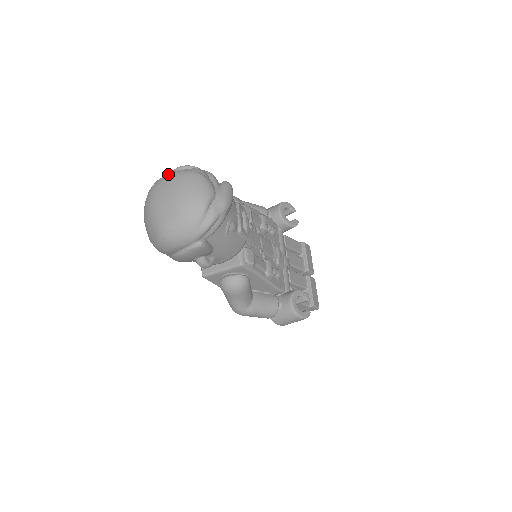
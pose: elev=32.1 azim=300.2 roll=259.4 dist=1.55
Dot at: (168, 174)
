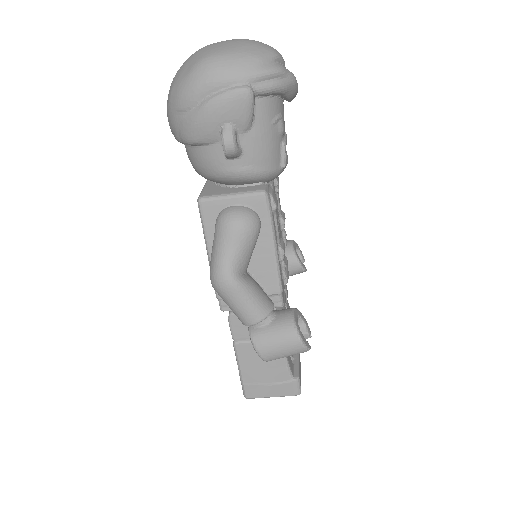
Dot at: occluded
